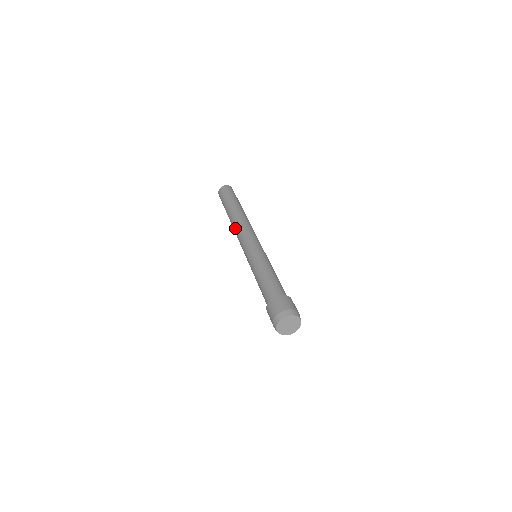
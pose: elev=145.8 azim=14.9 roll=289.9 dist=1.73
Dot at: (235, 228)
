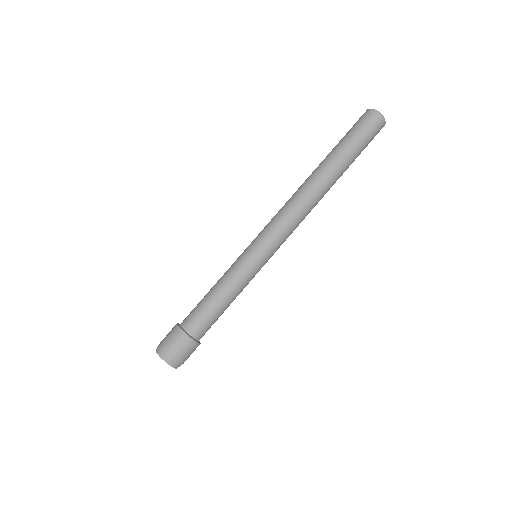
Dot at: (294, 198)
